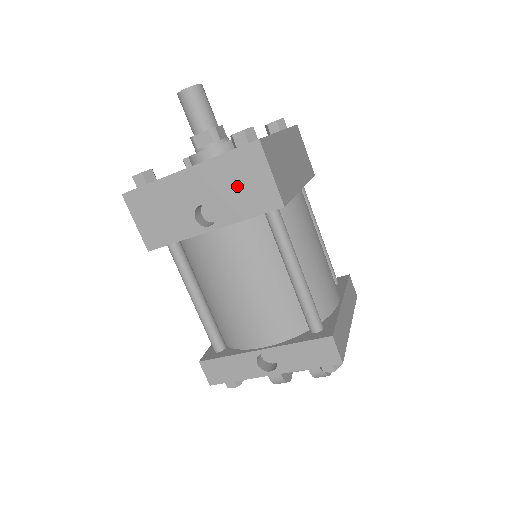
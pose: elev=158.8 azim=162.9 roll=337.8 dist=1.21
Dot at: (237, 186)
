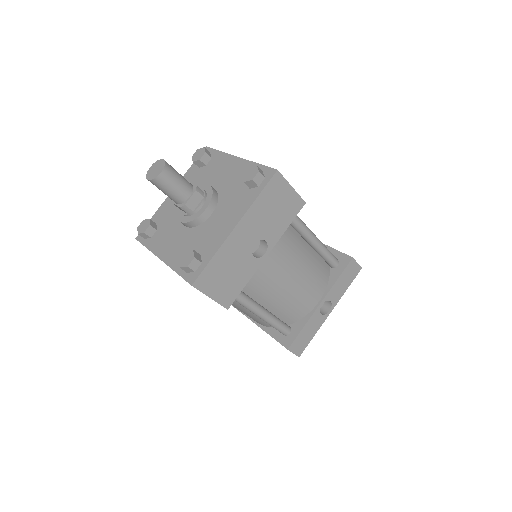
Dot at: (274, 212)
